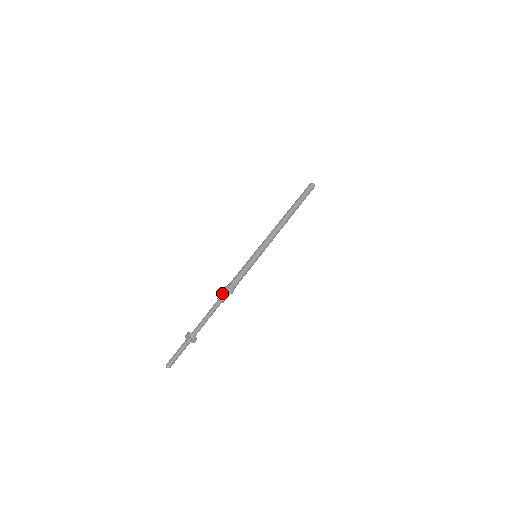
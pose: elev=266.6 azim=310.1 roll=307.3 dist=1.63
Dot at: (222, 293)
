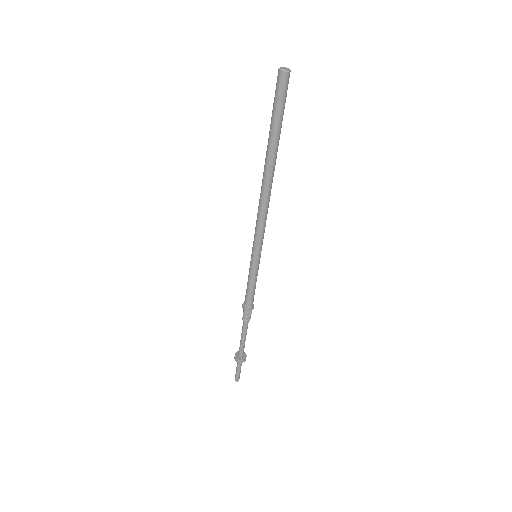
Dot at: (243, 314)
